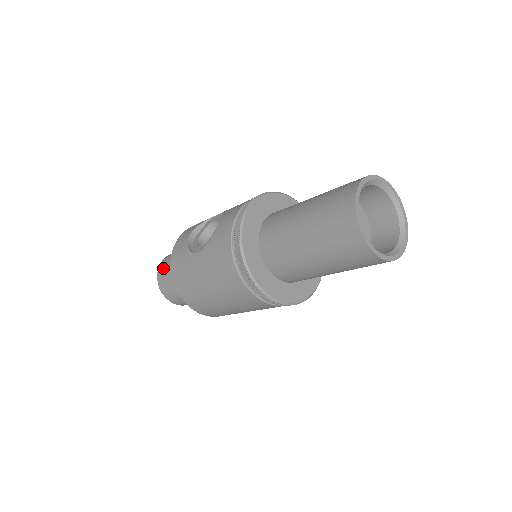
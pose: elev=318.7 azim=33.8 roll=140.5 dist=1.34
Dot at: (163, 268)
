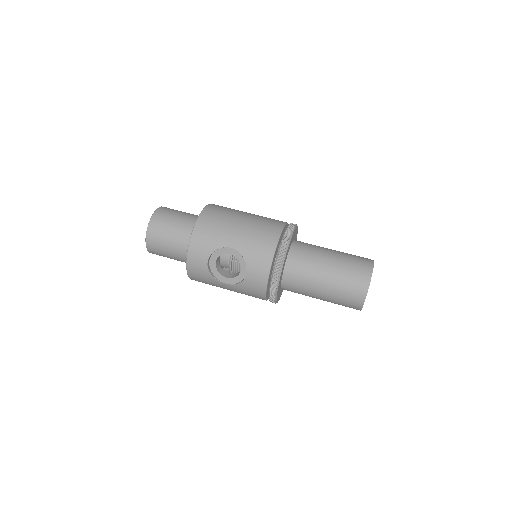
Dot at: (155, 248)
